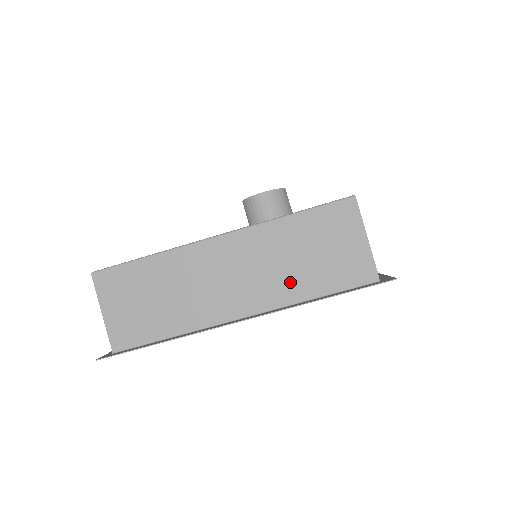
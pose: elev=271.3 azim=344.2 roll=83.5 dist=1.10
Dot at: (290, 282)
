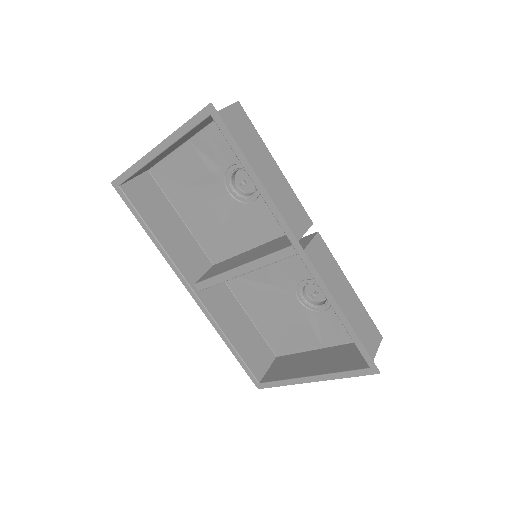
Dot at: (186, 136)
